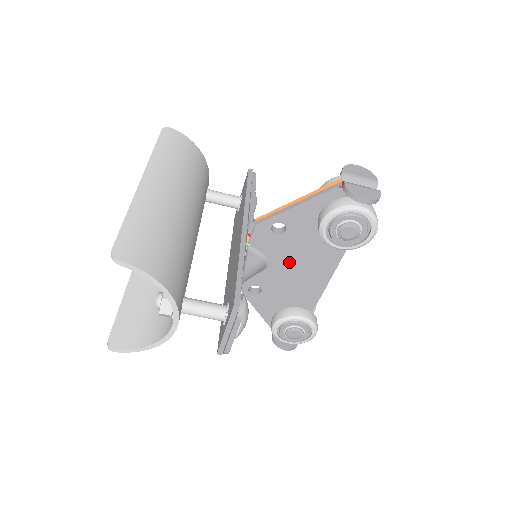
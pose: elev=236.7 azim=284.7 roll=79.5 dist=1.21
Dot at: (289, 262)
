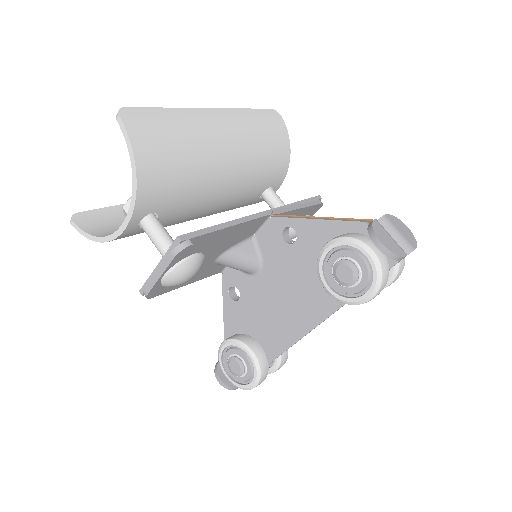
Dot at: (279, 283)
